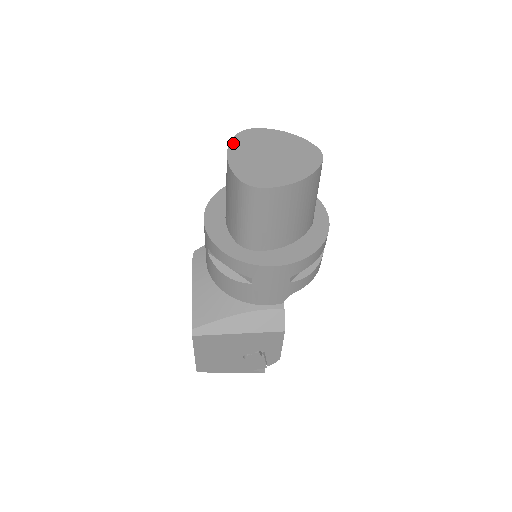
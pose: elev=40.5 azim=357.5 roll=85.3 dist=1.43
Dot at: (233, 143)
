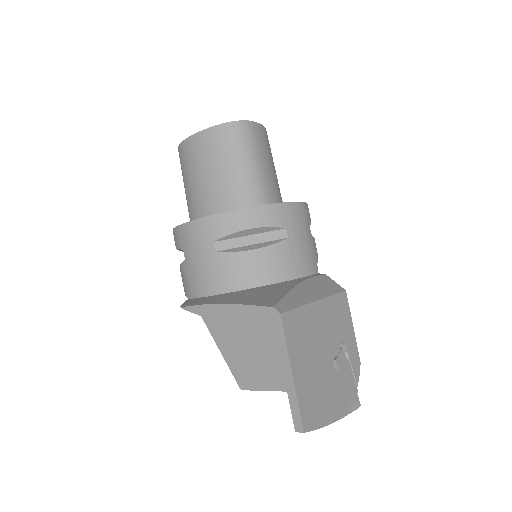
Dot at: occluded
